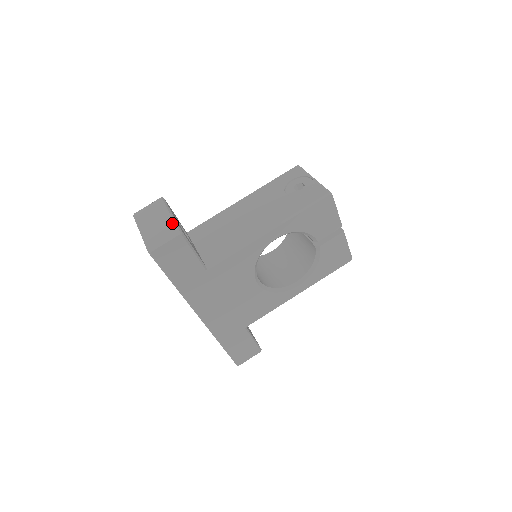
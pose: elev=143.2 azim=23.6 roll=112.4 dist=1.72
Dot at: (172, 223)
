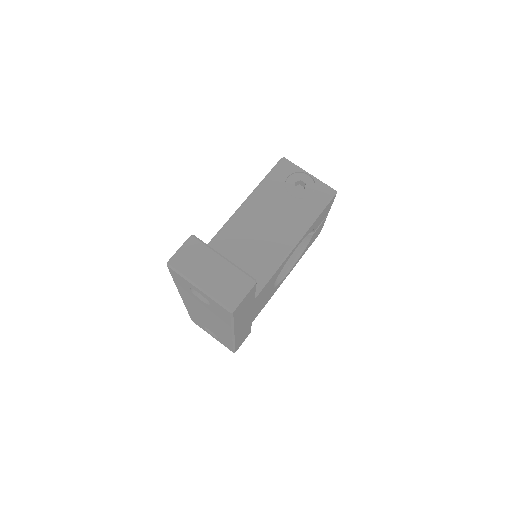
Dot at: (237, 271)
